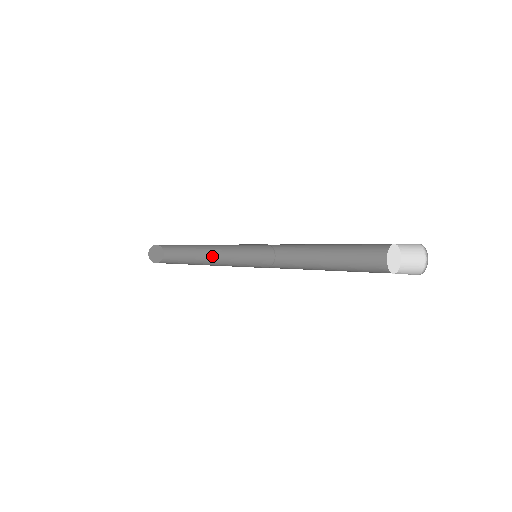
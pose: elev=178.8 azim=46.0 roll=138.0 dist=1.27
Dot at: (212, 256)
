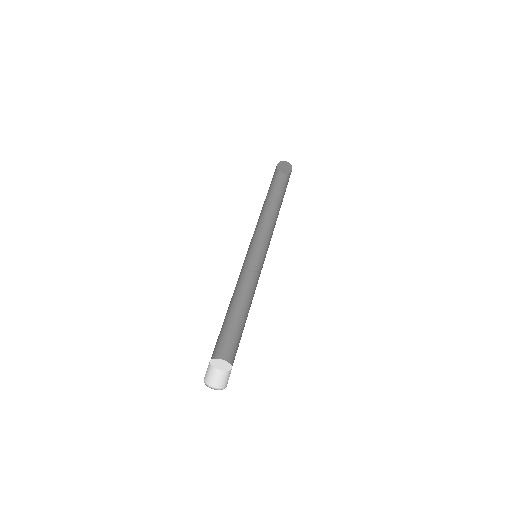
Dot at: (277, 216)
